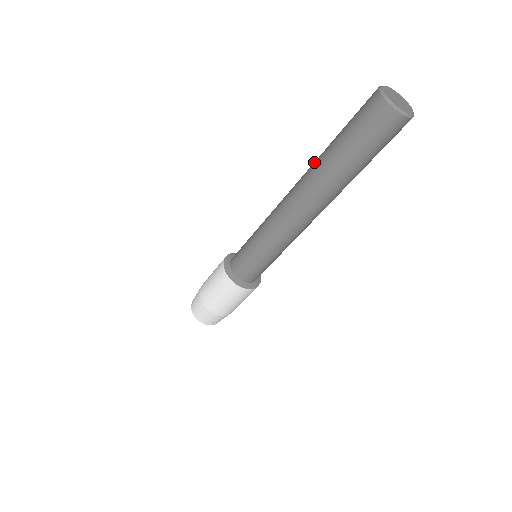
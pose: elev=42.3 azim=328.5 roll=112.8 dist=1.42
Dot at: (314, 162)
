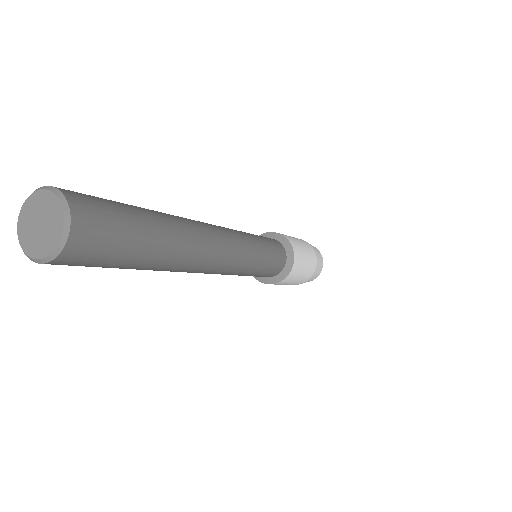
Dot at: occluded
